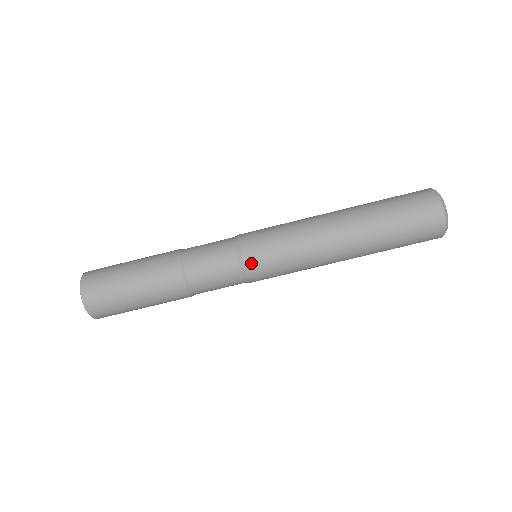
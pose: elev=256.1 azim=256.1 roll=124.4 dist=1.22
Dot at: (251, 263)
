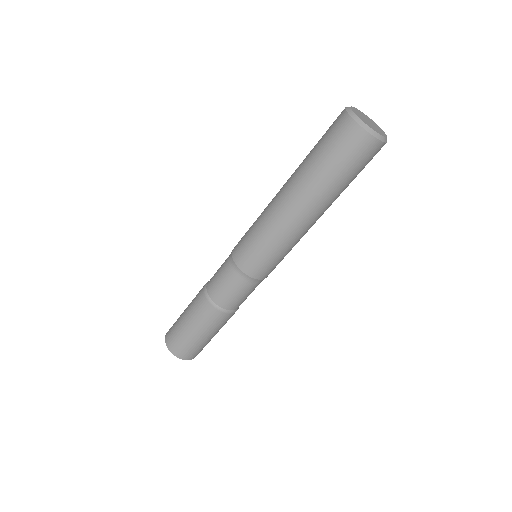
Dot at: (267, 275)
